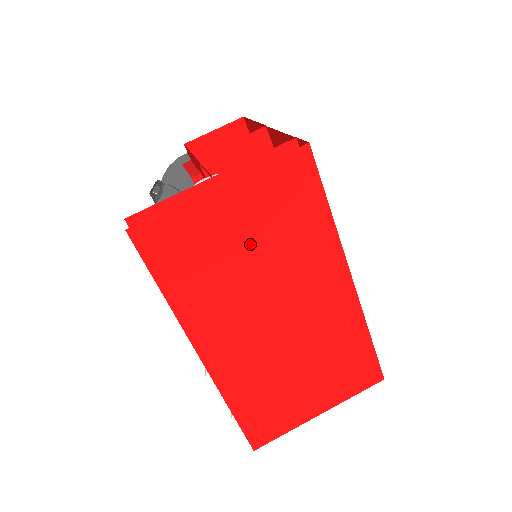
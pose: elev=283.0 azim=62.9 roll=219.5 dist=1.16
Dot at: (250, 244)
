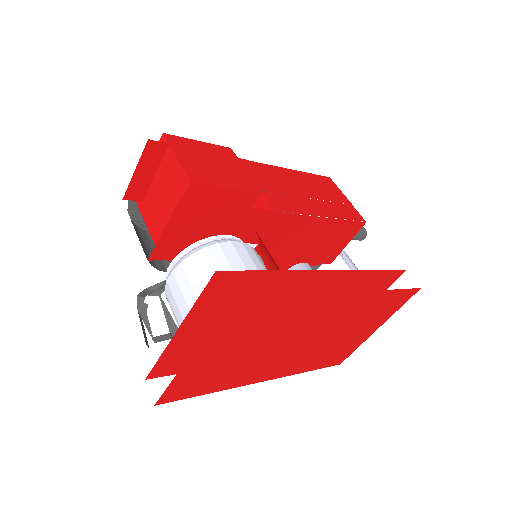
Dot at: (243, 348)
